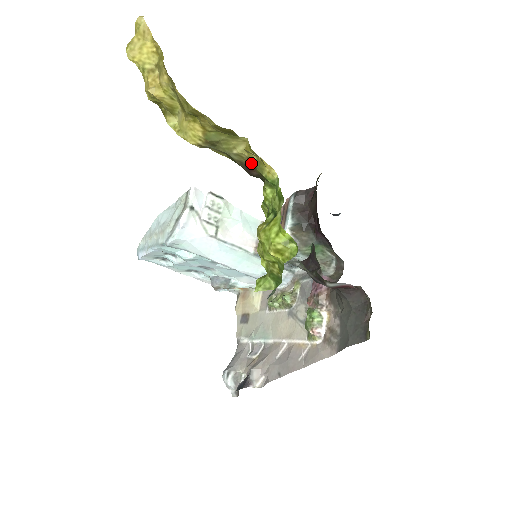
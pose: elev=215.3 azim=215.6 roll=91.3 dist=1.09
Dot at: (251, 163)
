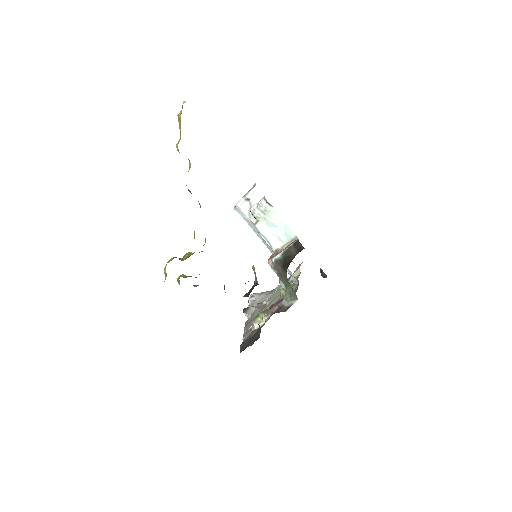
Dot at: occluded
